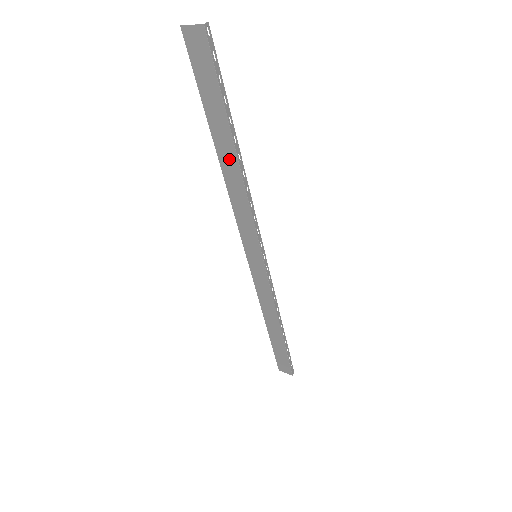
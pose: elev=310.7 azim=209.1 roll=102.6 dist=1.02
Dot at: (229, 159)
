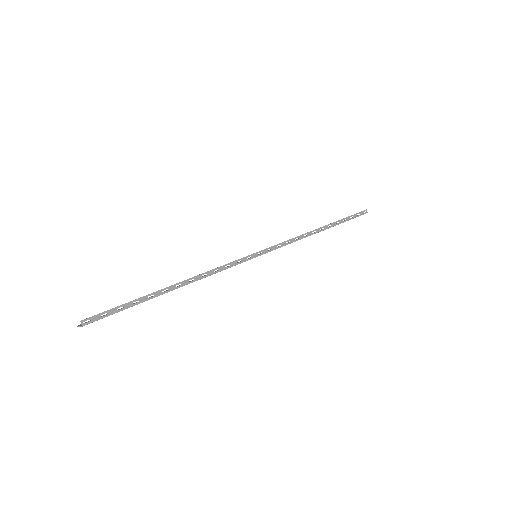
Dot at: occluded
